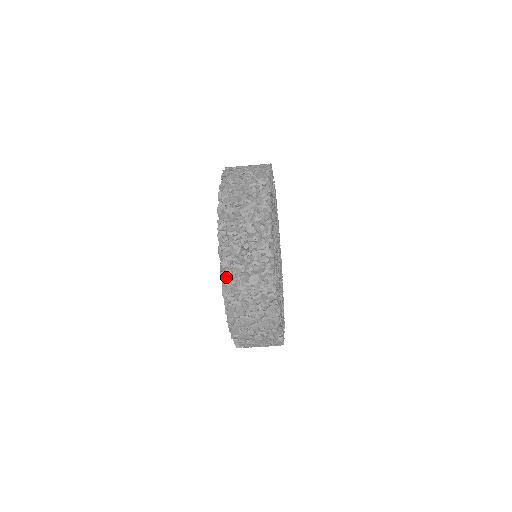
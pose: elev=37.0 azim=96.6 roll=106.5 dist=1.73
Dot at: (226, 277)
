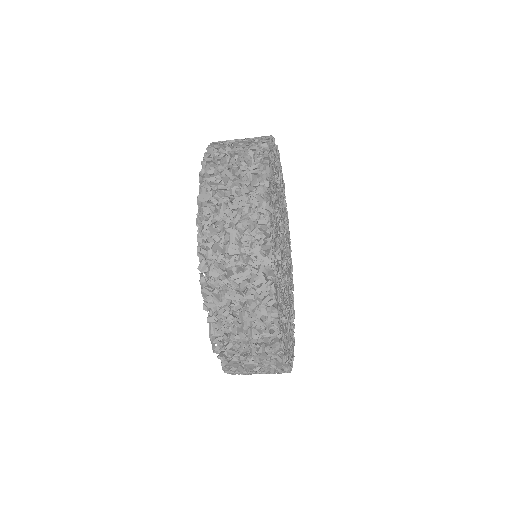
Dot at: (204, 199)
